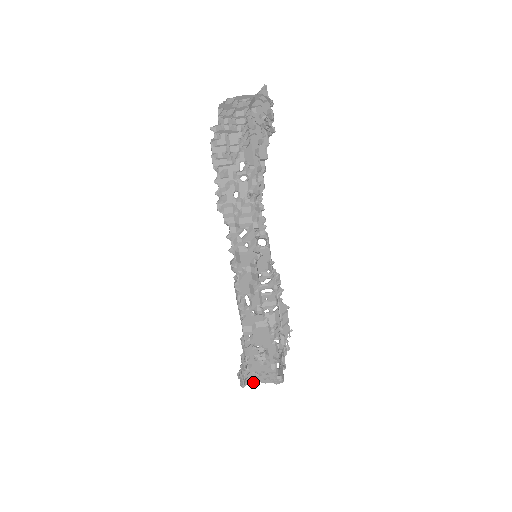
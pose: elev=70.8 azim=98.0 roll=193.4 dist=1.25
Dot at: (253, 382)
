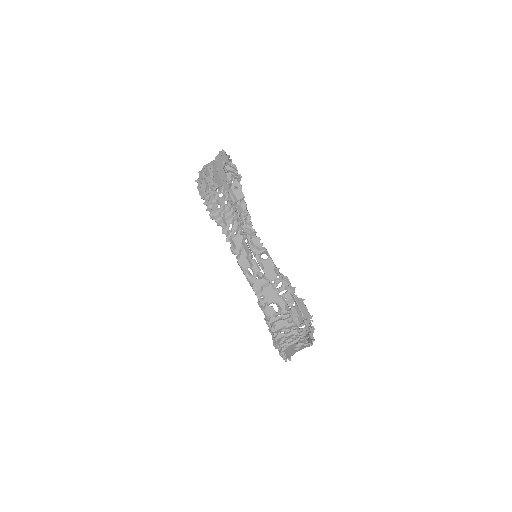
Dot at: (286, 346)
